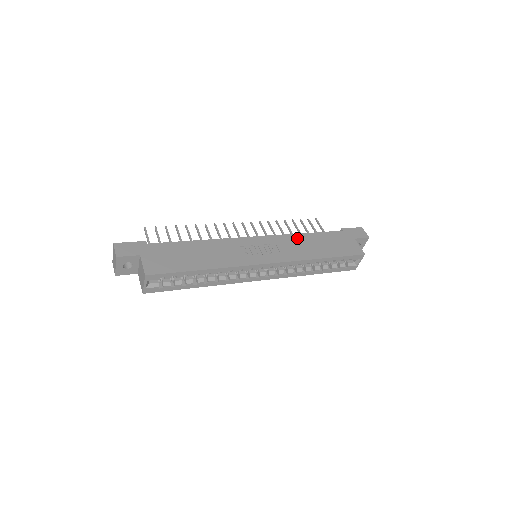
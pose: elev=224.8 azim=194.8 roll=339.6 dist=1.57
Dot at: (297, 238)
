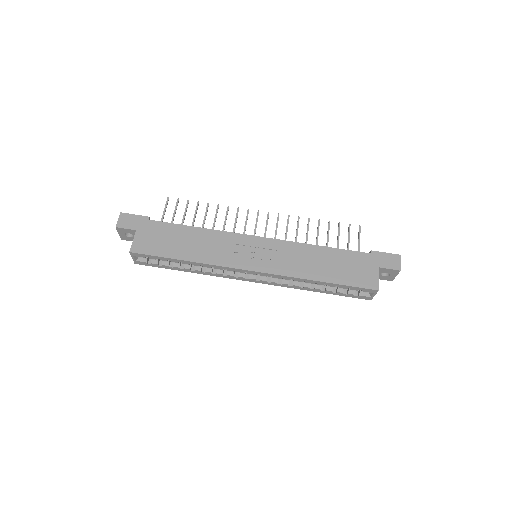
Dot at: (306, 250)
